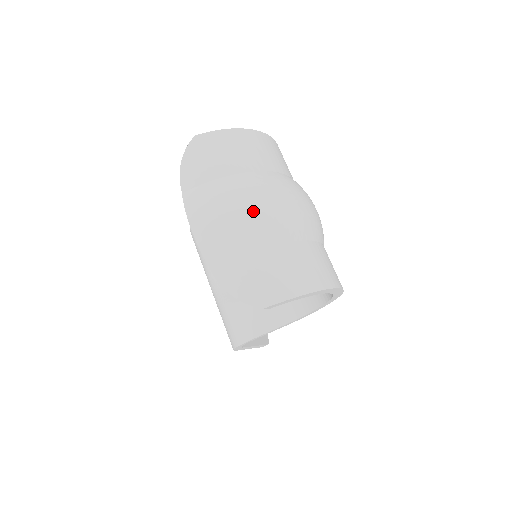
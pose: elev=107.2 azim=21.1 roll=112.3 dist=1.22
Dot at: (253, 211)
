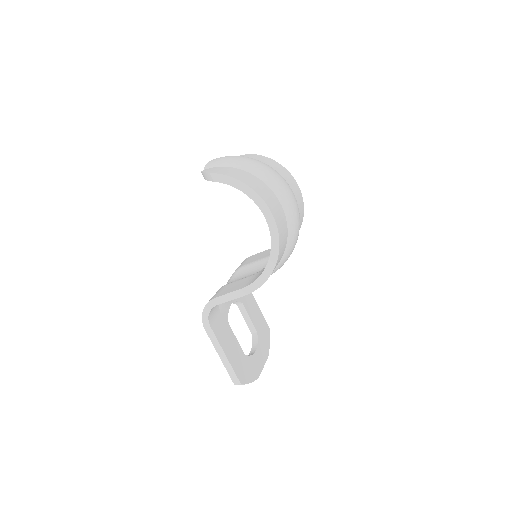
Dot at: (244, 159)
